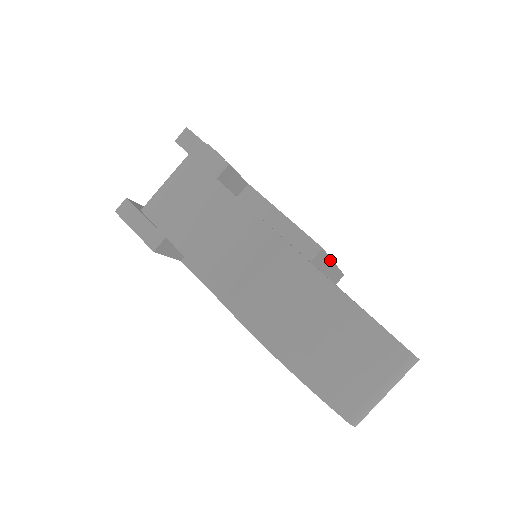
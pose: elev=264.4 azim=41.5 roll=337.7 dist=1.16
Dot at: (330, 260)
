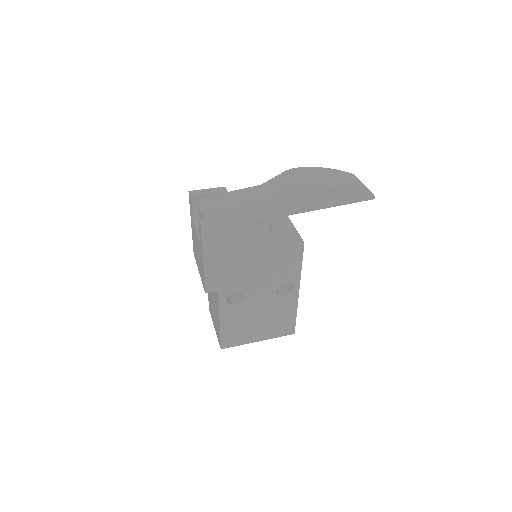
Dot at: occluded
